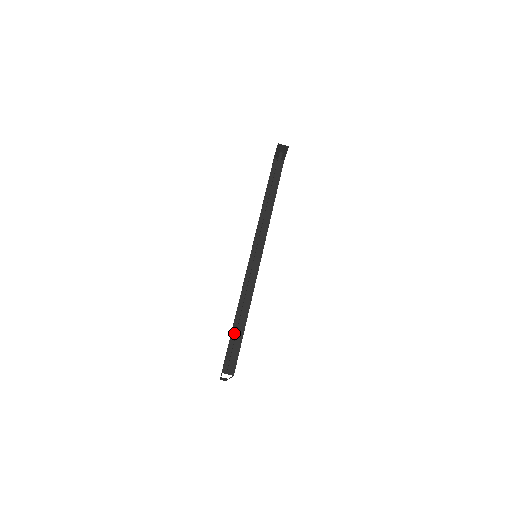
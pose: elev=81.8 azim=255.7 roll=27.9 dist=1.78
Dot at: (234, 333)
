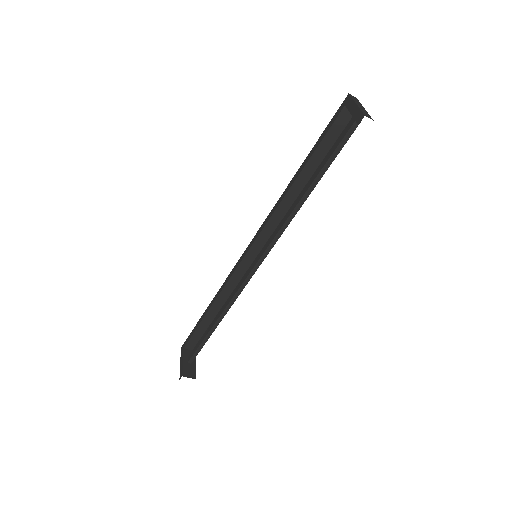
Dot at: (205, 321)
